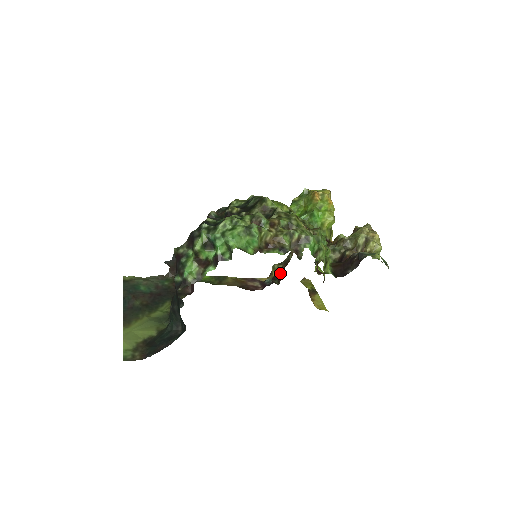
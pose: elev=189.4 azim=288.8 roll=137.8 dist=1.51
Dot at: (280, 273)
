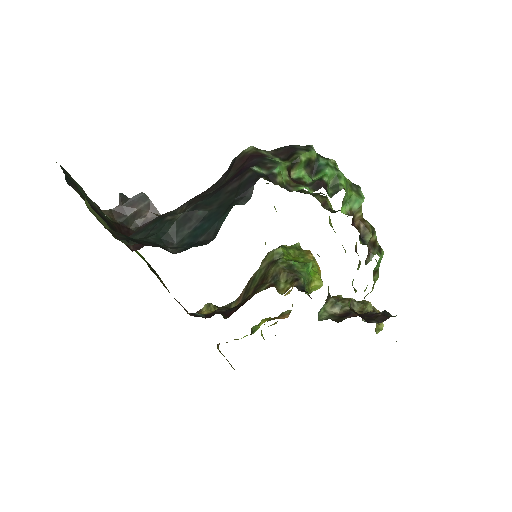
Dot at: (226, 310)
